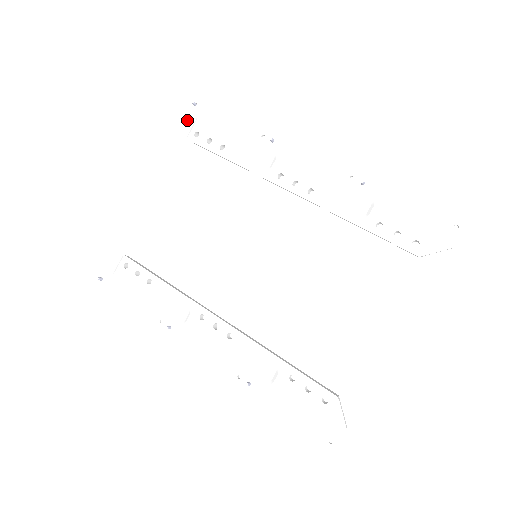
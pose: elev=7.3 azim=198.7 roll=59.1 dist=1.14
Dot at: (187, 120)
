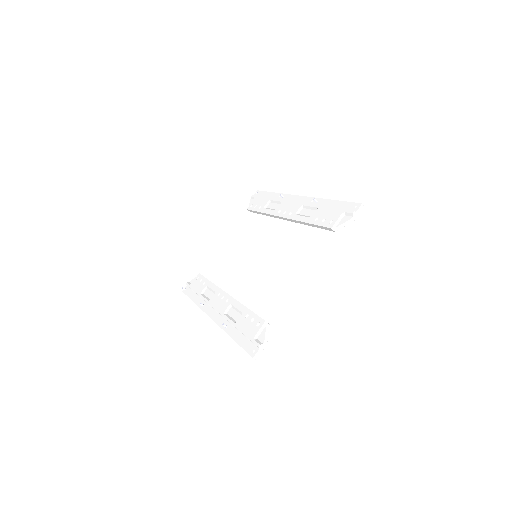
Dot at: (251, 201)
